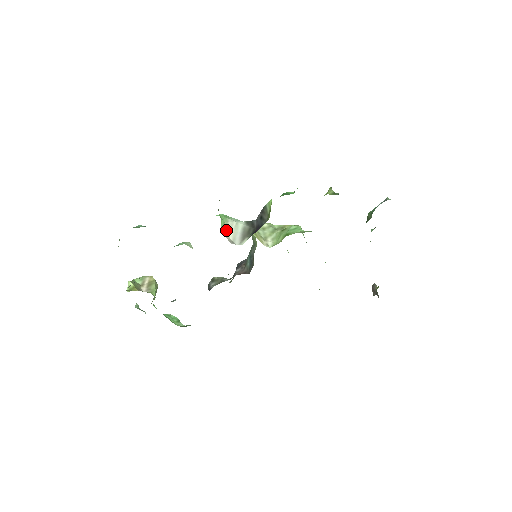
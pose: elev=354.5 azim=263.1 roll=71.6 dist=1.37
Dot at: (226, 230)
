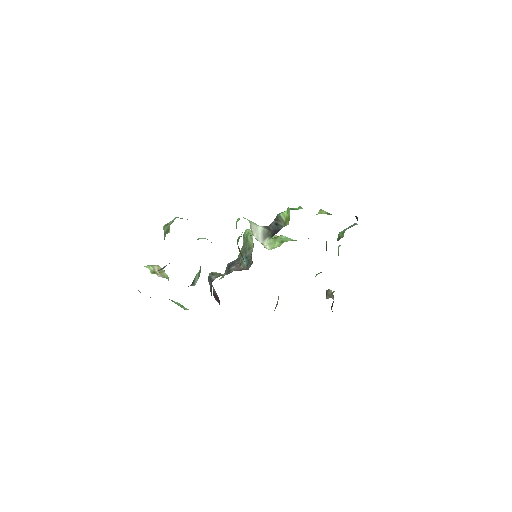
Dot at: (252, 230)
